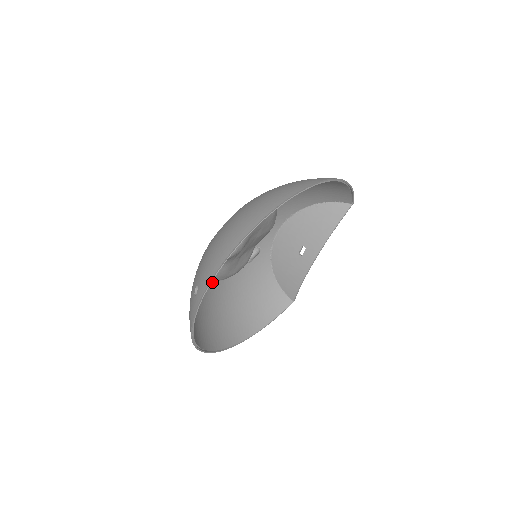
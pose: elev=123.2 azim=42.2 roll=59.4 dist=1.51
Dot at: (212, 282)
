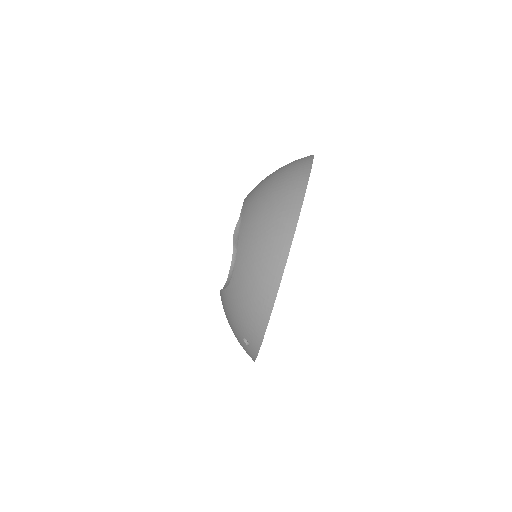
Dot at: occluded
